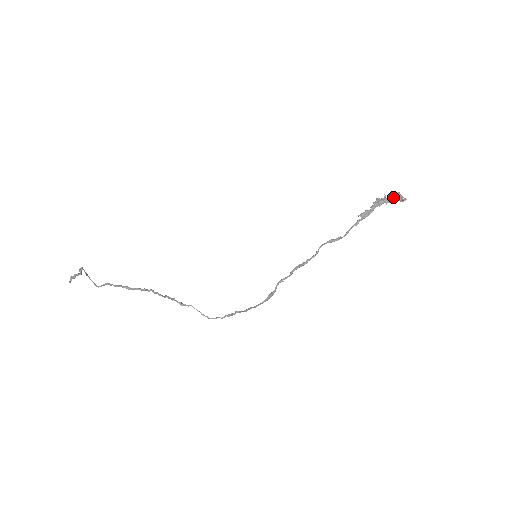
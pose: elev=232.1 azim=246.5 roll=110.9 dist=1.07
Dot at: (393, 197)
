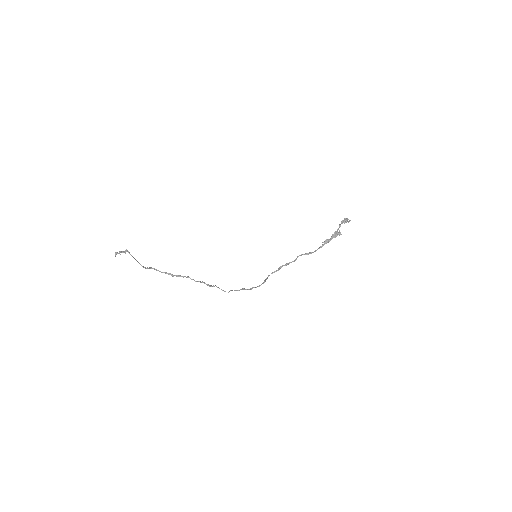
Dot at: occluded
